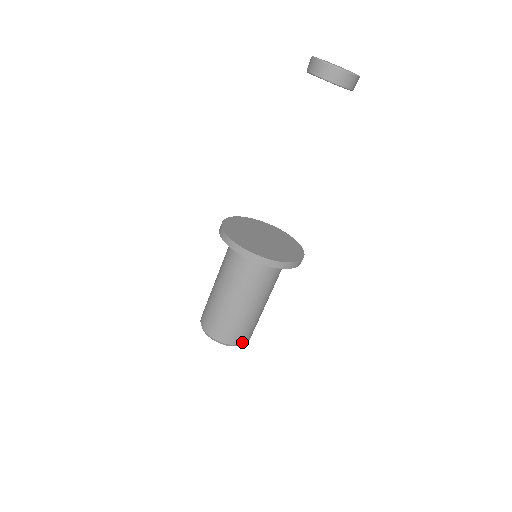
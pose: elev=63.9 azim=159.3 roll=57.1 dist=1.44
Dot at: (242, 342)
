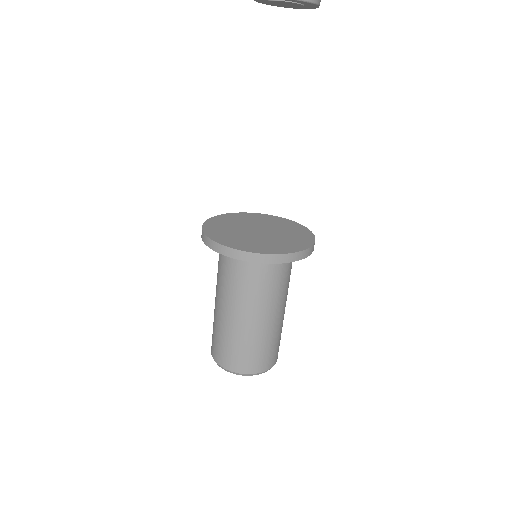
Dot at: (277, 357)
